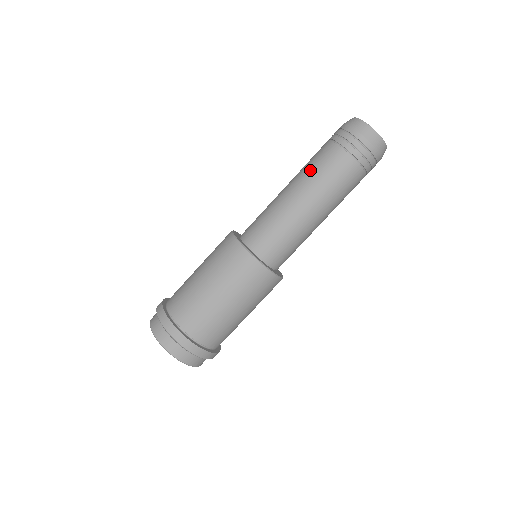
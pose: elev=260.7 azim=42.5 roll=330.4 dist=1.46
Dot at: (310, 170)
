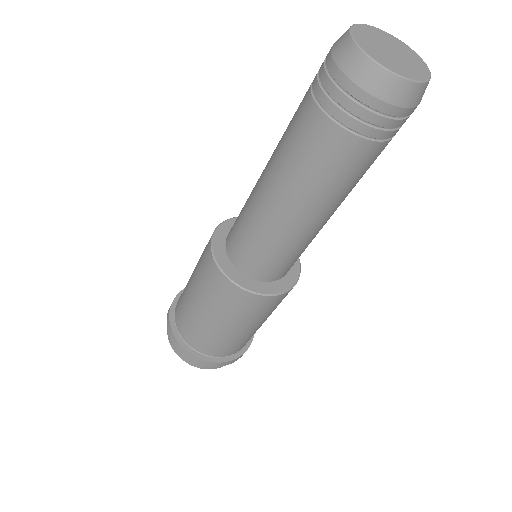
Dot at: (288, 160)
